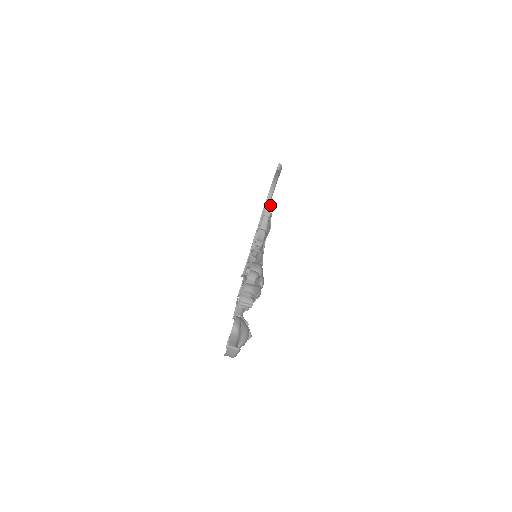
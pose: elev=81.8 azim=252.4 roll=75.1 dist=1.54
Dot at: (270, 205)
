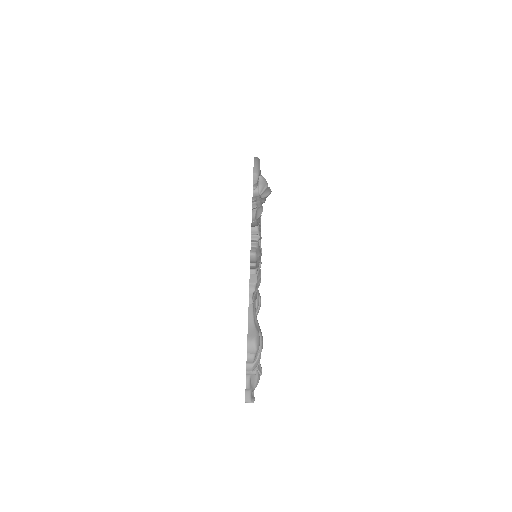
Dot at: (253, 259)
